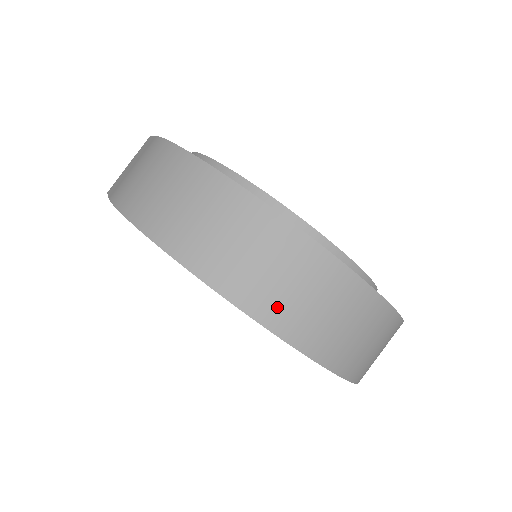
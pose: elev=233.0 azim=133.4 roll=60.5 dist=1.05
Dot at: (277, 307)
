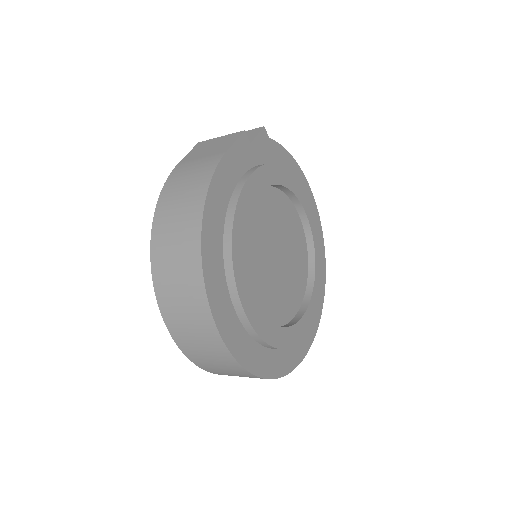
Dot at: (176, 324)
